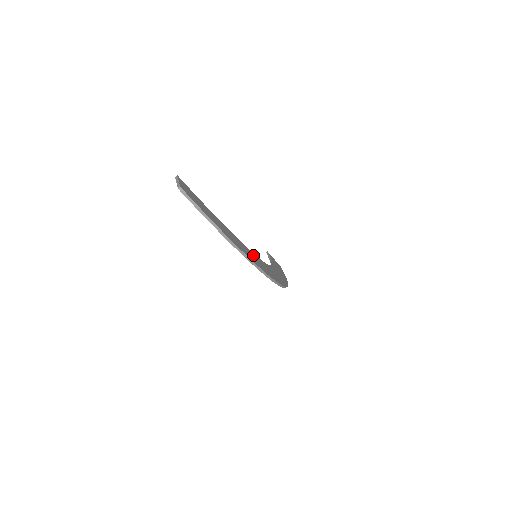
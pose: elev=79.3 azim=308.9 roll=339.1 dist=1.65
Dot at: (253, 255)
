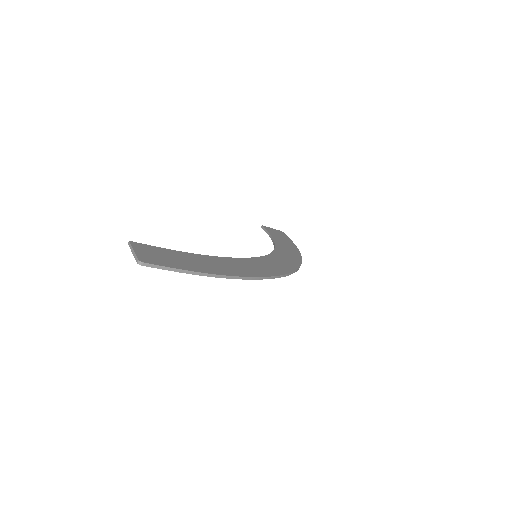
Dot at: (253, 262)
